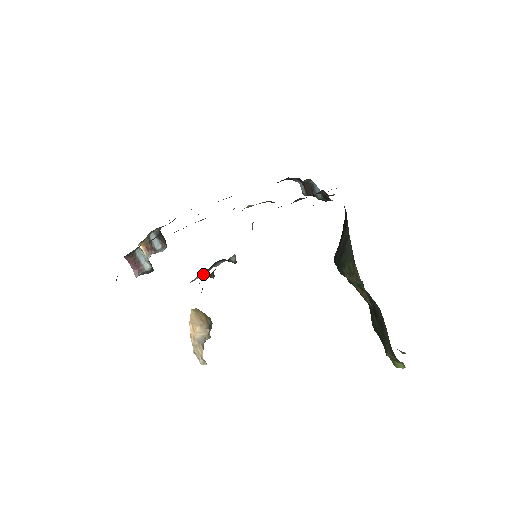
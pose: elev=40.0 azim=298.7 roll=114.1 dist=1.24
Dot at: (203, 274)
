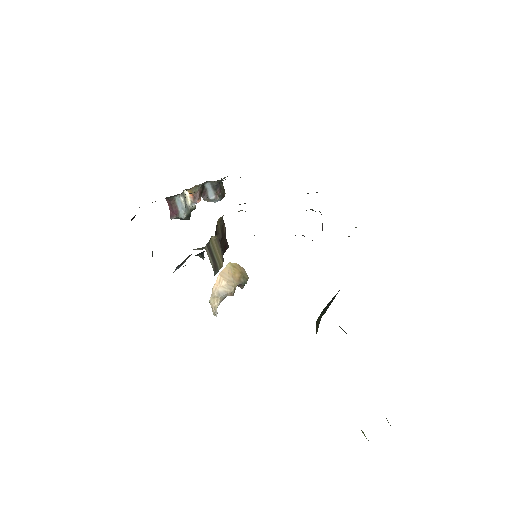
Dot at: (204, 248)
